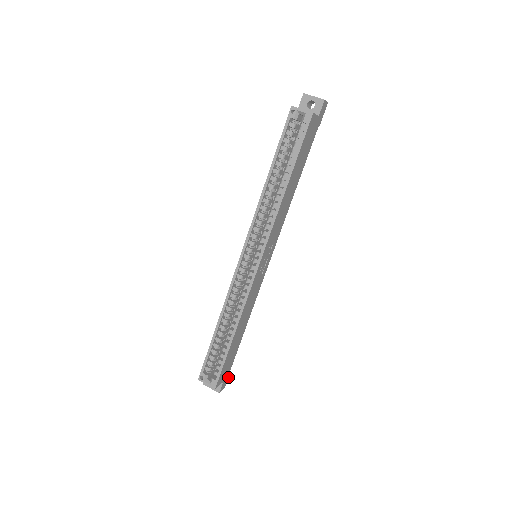
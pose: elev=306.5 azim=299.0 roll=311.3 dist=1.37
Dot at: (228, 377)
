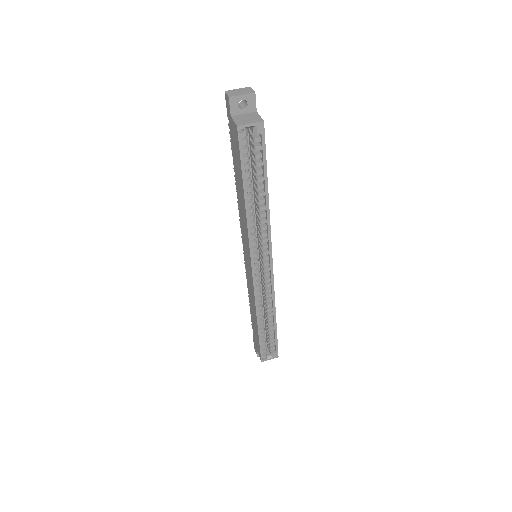
Dot at: occluded
